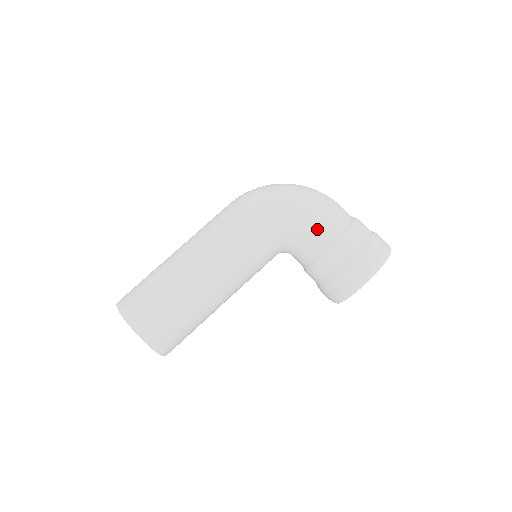
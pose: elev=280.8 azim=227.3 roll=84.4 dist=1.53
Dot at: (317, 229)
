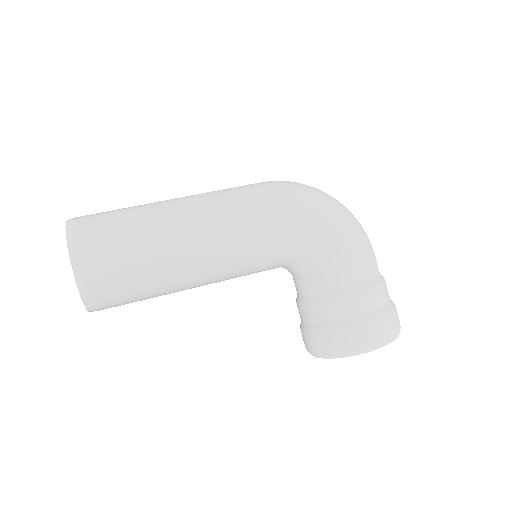
Dot at: (342, 266)
